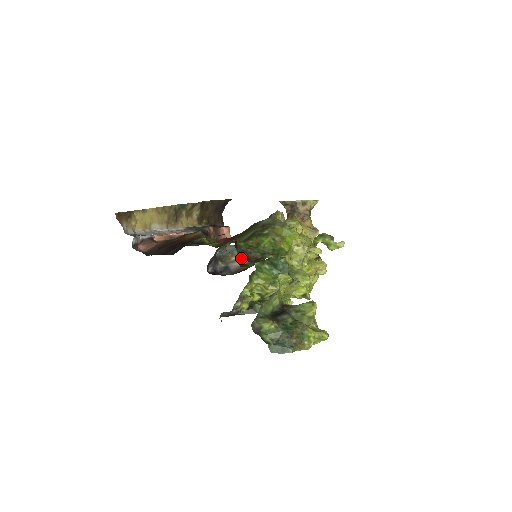
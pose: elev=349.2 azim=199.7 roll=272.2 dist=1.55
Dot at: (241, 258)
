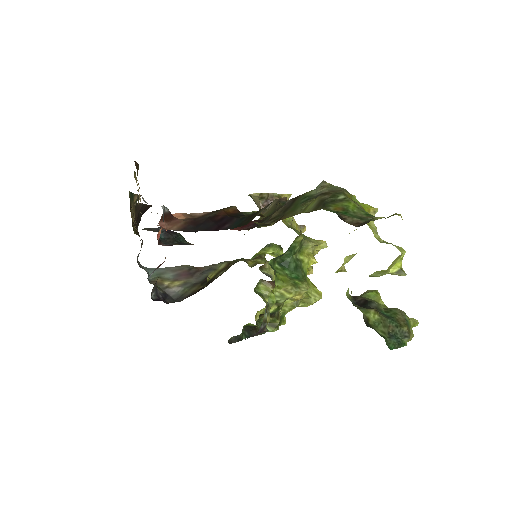
Dot at: occluded
